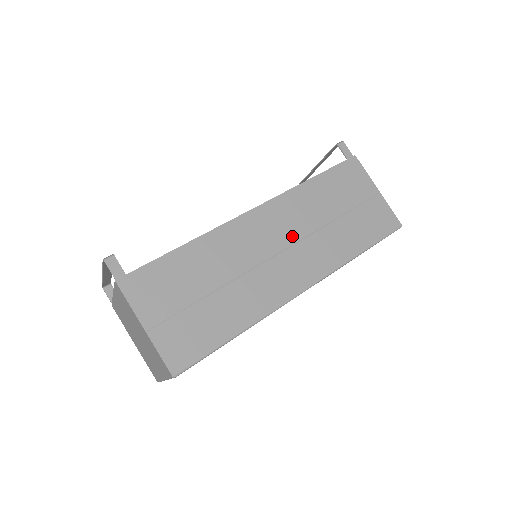
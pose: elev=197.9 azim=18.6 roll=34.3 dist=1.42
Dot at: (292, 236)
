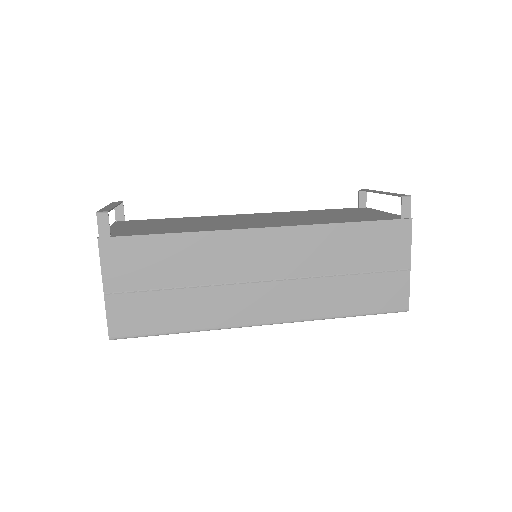
Dot at: (287, 271)
